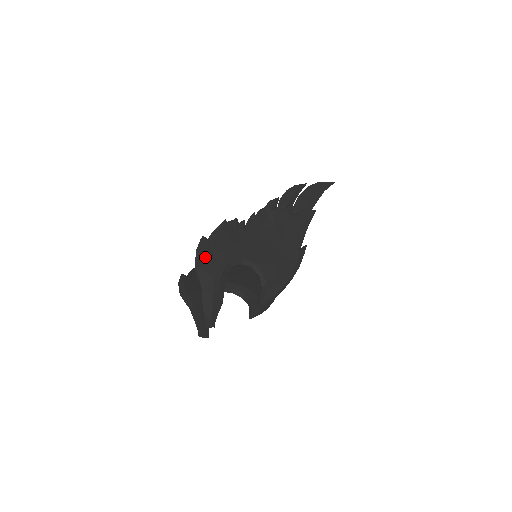
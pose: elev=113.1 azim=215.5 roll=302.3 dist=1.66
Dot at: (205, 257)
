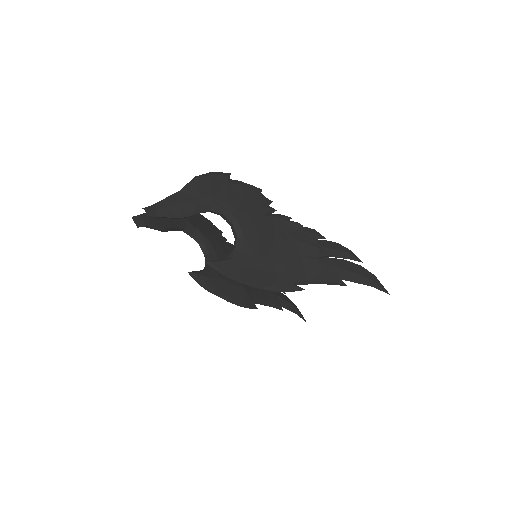
Dot at: (211, 181)
